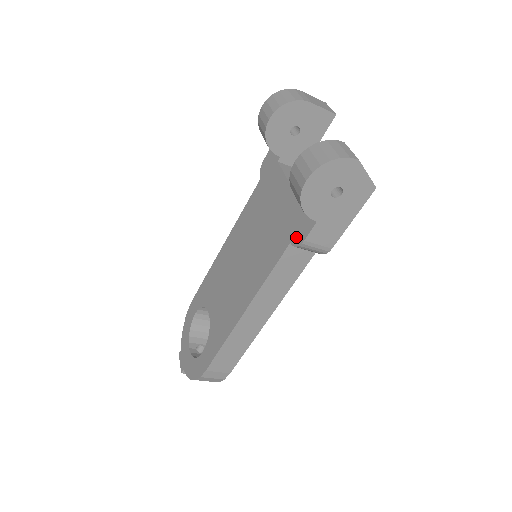
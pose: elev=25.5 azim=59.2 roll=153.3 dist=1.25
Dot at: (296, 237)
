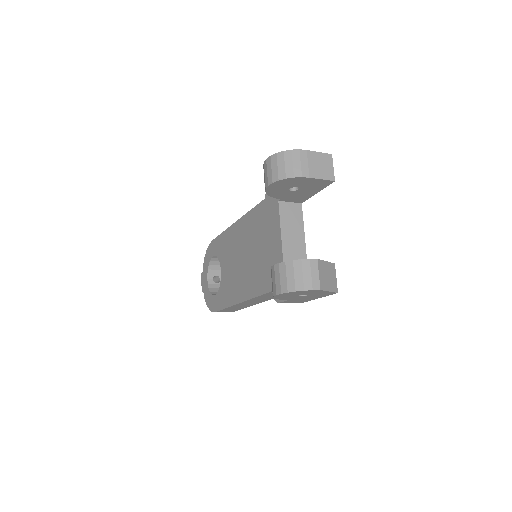
Dot at: occluded
